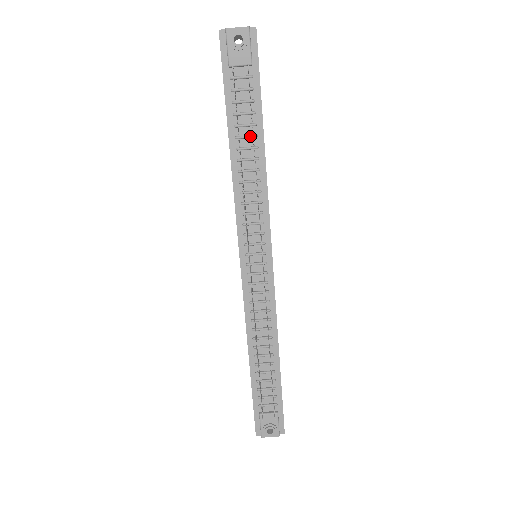
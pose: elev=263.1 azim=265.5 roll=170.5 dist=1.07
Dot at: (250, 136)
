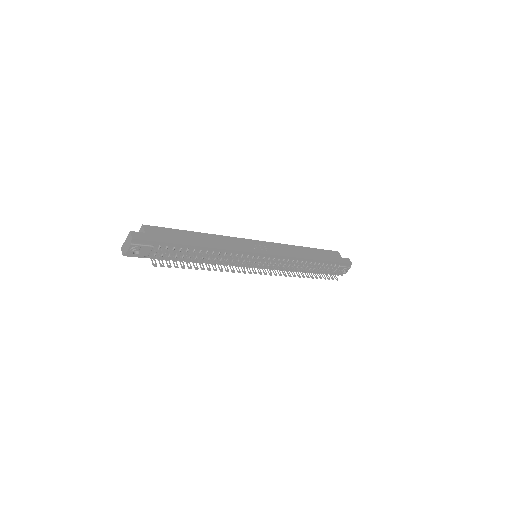
Dot at: (193, 253)
